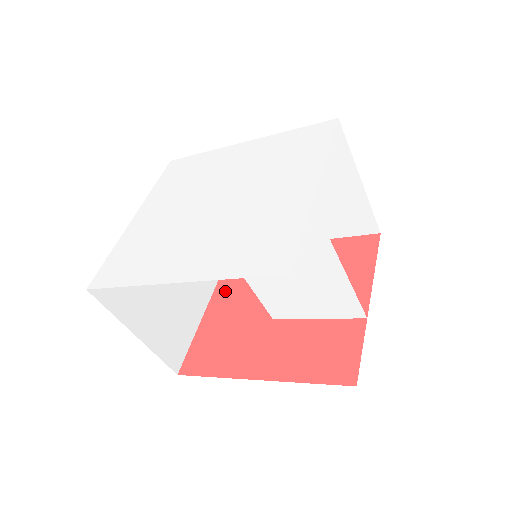
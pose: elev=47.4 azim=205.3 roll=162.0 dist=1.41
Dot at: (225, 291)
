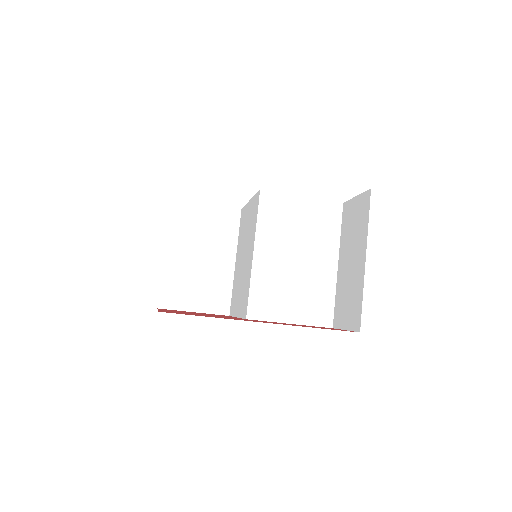
Dot at: occluded
